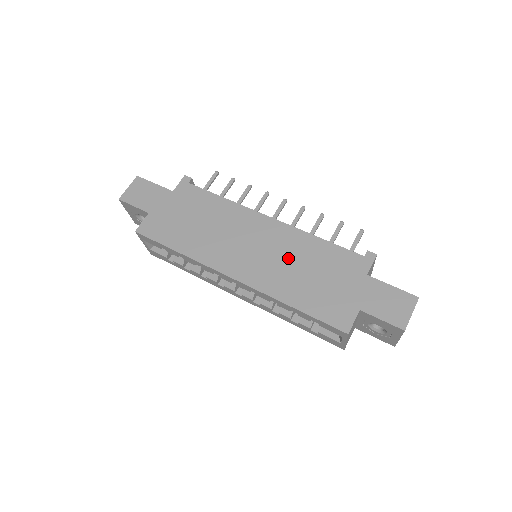
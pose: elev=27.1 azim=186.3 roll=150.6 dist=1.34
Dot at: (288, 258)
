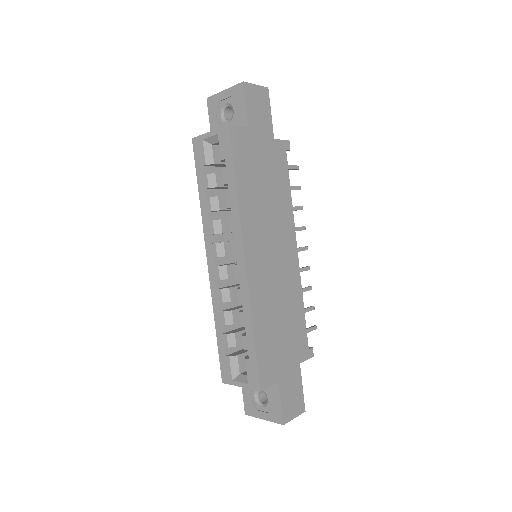
Dot at: (281, 293)
